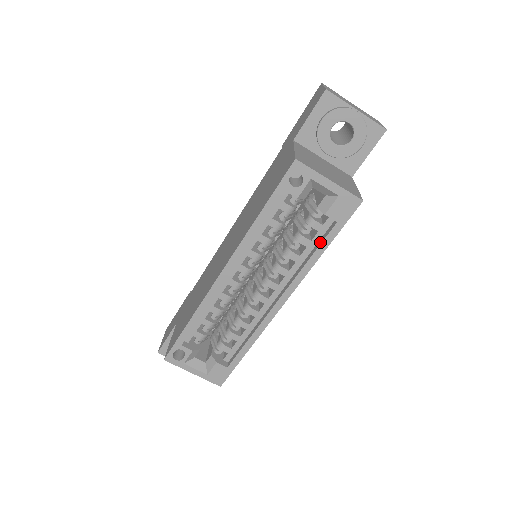
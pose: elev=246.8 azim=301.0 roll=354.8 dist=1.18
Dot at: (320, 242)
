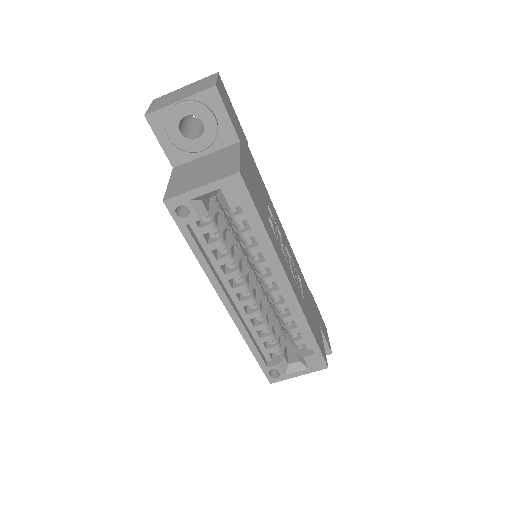
Dot at: (255, 226)
